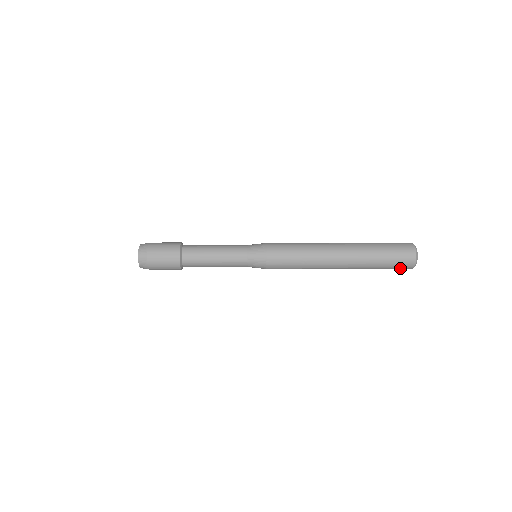
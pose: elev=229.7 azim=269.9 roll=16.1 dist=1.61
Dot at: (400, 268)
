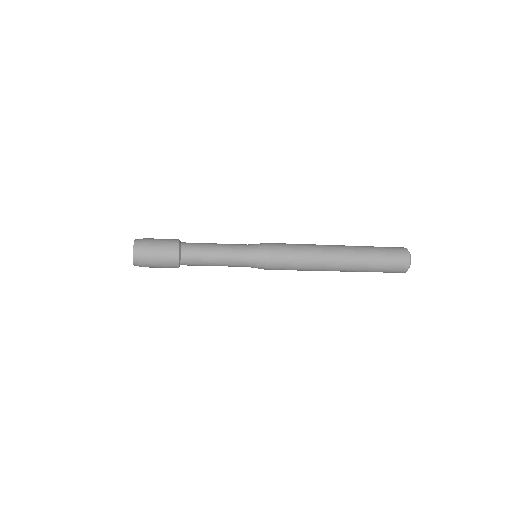
Dot at: occluded
